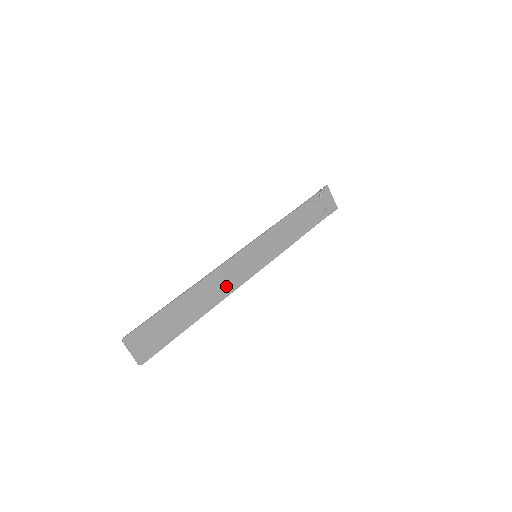
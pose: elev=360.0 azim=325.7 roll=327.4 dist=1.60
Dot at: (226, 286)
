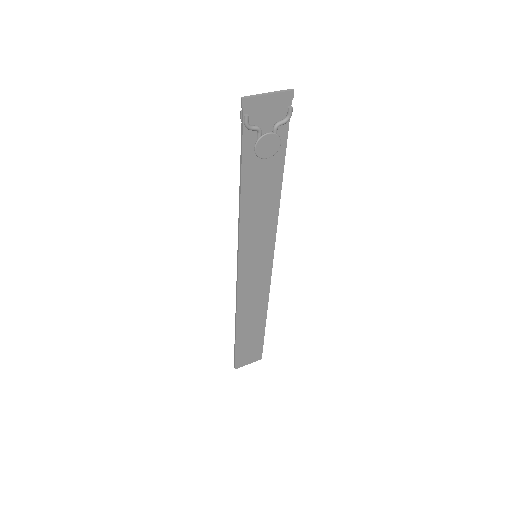
Dot at: (259, 294)
